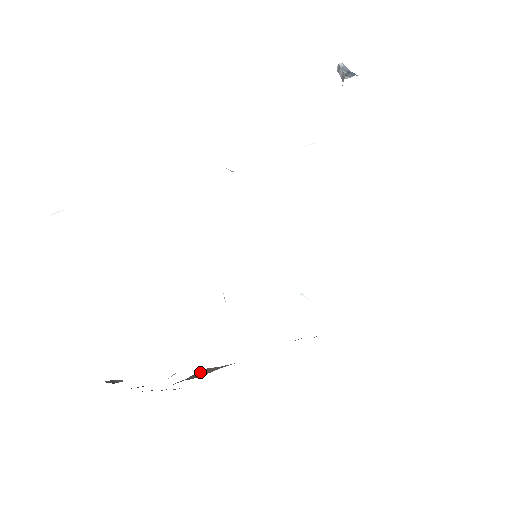
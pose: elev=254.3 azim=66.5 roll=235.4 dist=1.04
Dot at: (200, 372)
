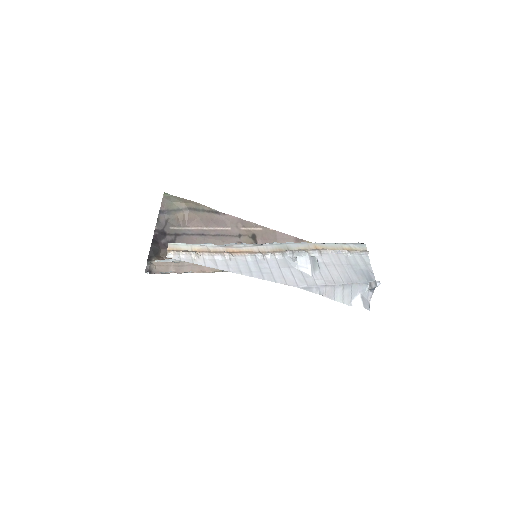
Dot at: (187, 215)
